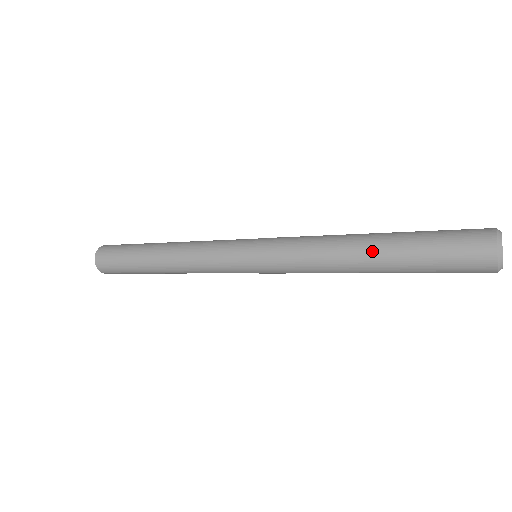
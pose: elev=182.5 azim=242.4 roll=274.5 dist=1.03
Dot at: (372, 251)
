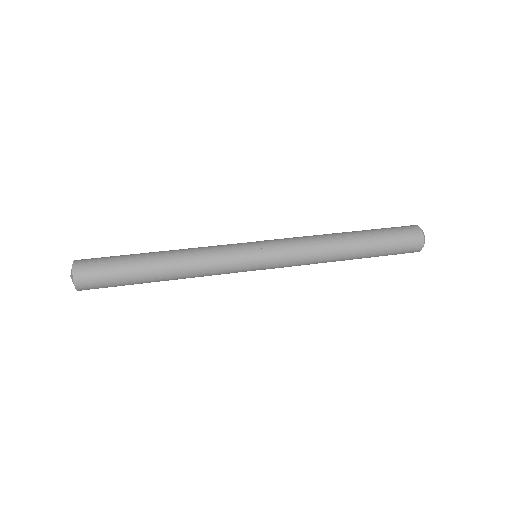
Dot at: (355, 251)
